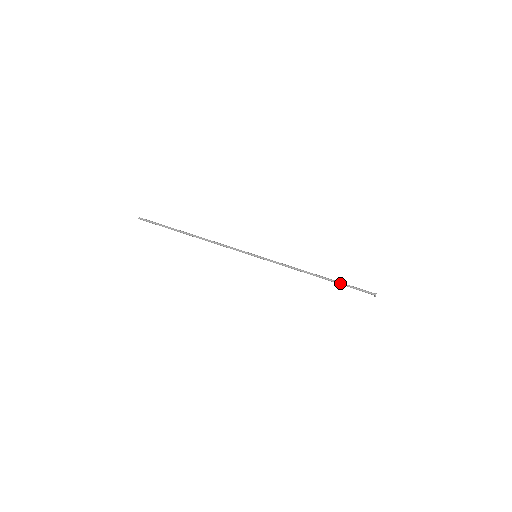
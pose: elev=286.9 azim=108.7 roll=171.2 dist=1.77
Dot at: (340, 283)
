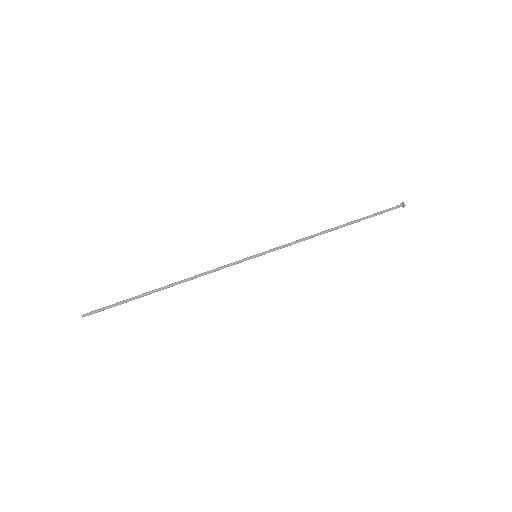
Dot at: (362, 218)
